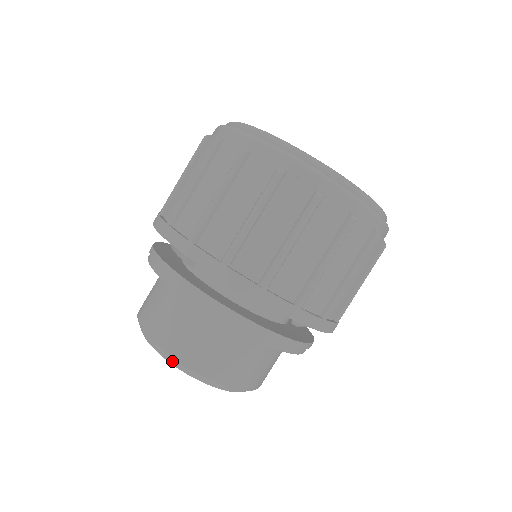
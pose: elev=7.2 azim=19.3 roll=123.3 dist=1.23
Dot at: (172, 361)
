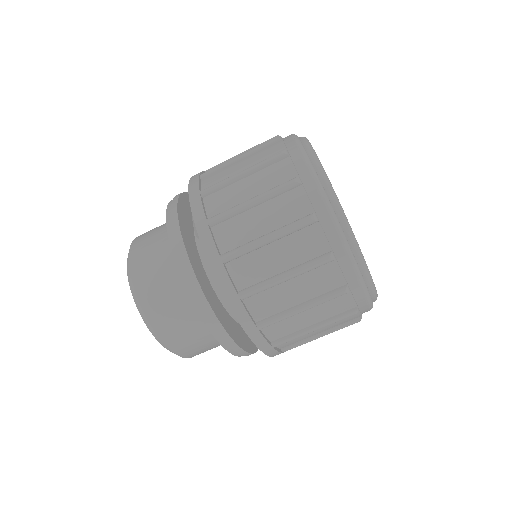
Dot at: (136, 299)
